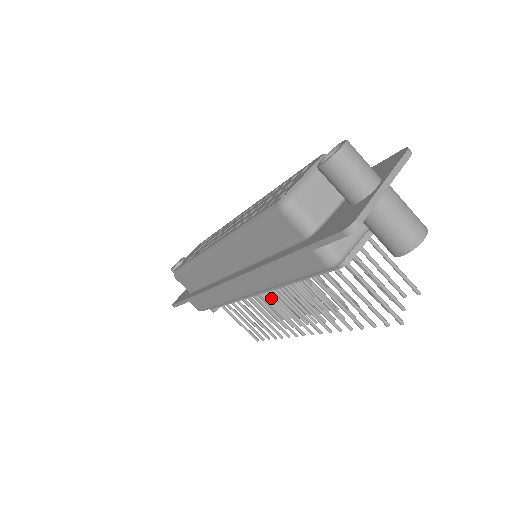
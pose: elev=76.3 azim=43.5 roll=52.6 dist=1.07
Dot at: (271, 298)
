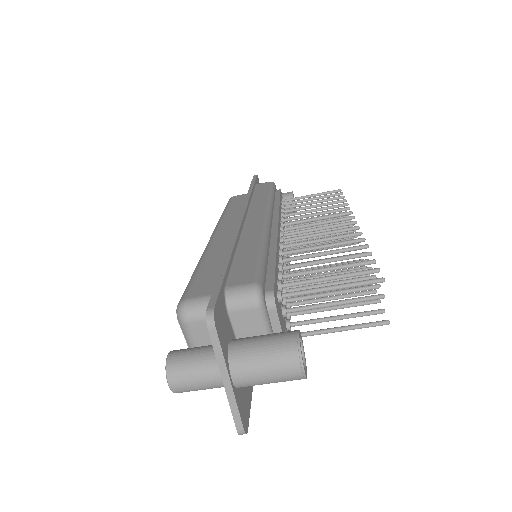
Dot at: (313, 207)
